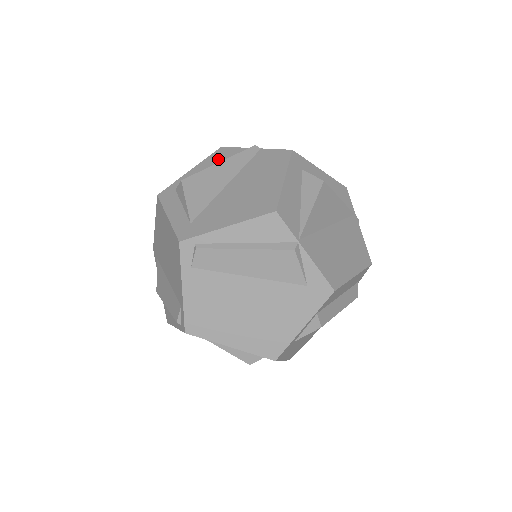
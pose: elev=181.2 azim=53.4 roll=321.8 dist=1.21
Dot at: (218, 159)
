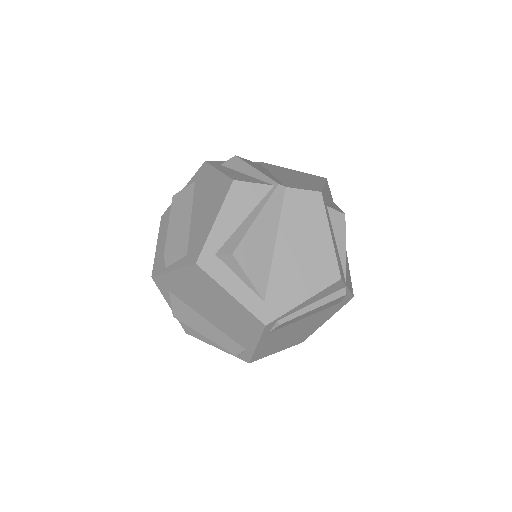
Dot at: (242, 203)
